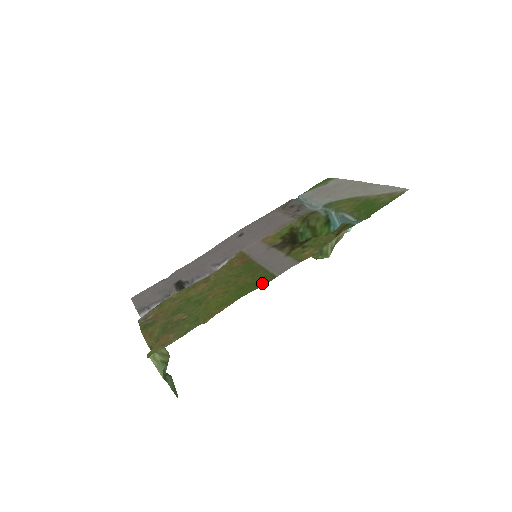
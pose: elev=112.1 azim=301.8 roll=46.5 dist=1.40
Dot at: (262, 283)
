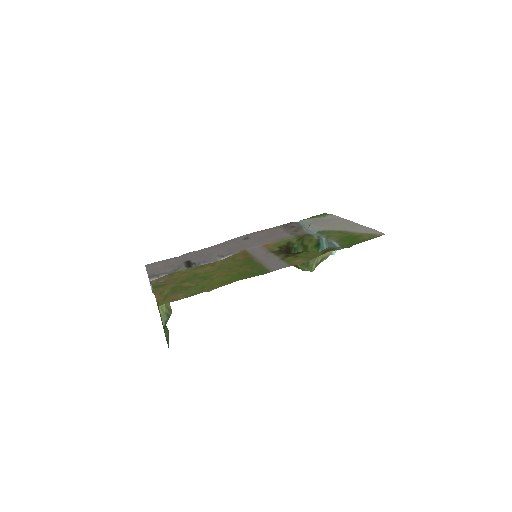
Dot at: (259, 274)
